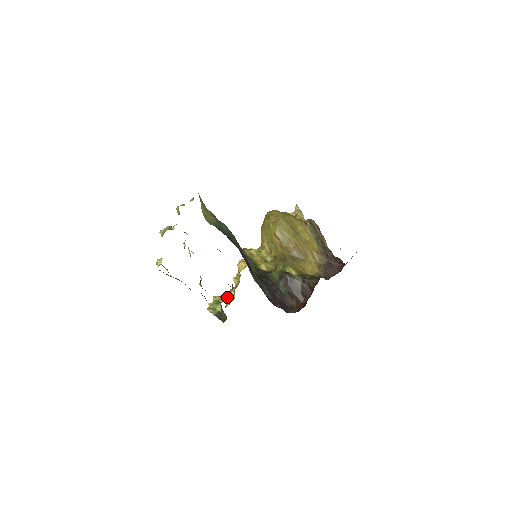
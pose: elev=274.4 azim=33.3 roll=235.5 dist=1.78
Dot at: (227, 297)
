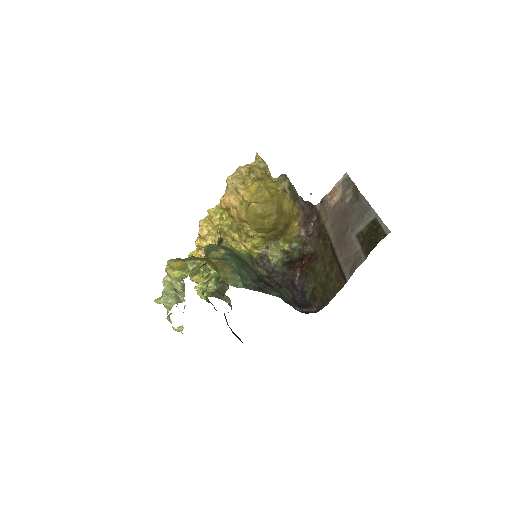
Dot at: (213, 276)
